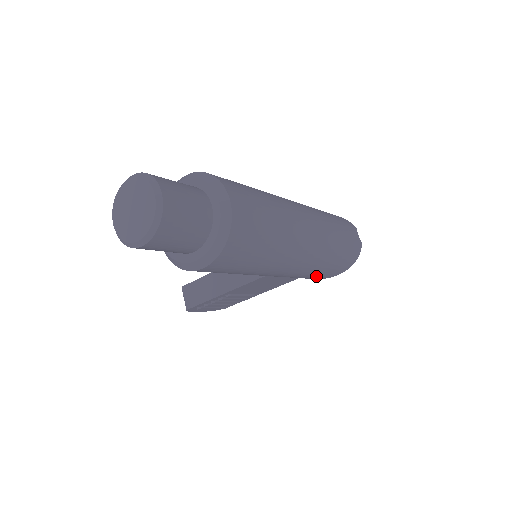
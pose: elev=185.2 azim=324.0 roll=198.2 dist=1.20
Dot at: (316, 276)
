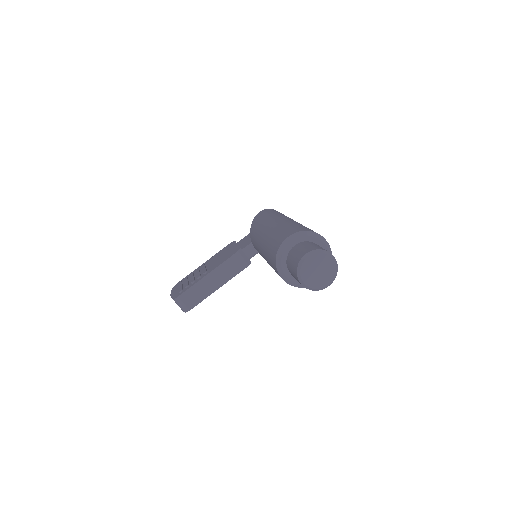
Dot at: occluded
